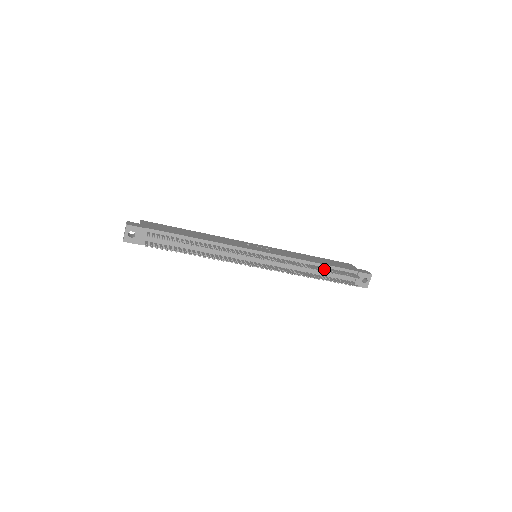
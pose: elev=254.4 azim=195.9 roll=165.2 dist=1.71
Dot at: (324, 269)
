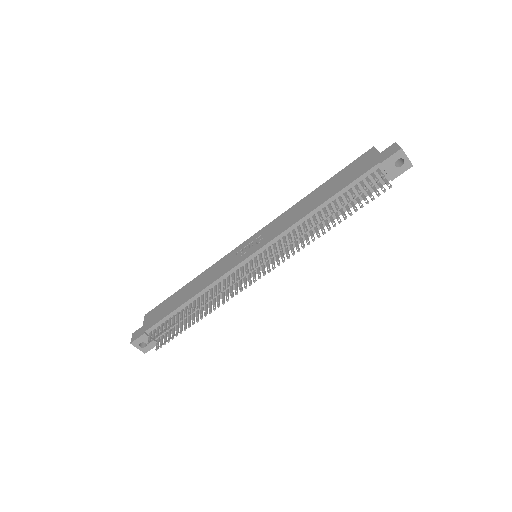
Dot at: (330, 209)
